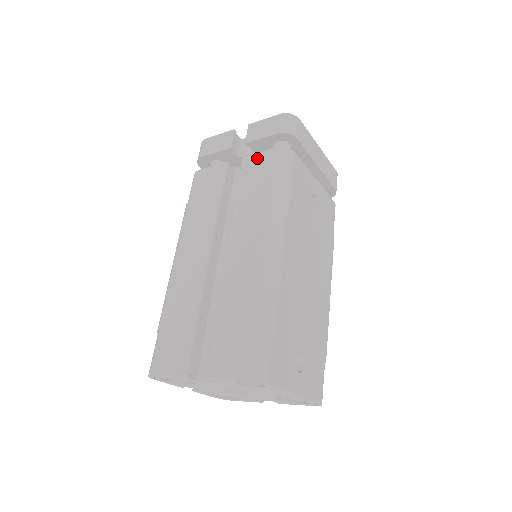
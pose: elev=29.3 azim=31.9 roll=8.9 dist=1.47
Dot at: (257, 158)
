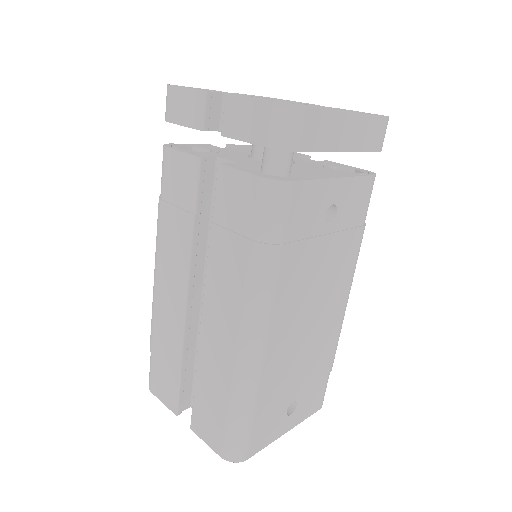
Dot at: (236, 180)
